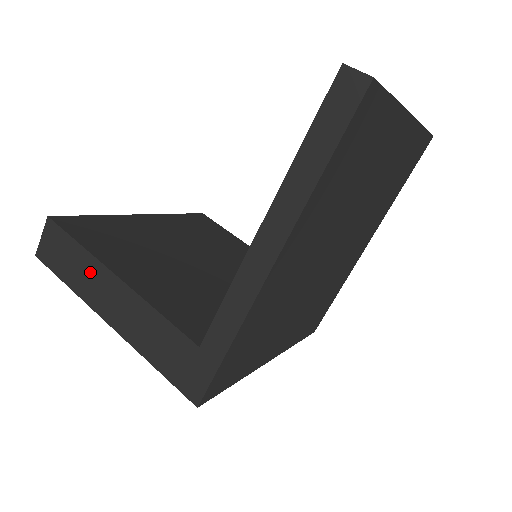
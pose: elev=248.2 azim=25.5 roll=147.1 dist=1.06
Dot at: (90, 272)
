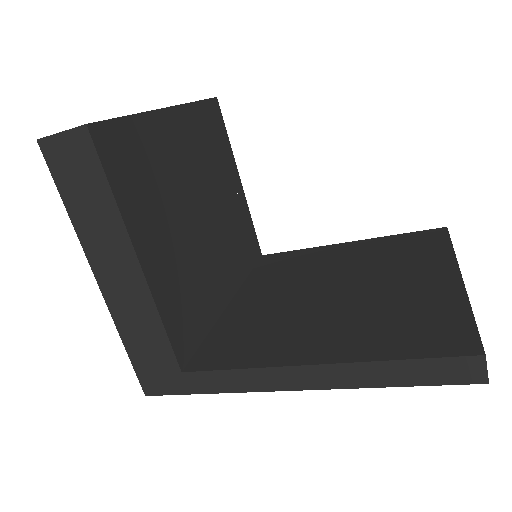
Dot at: (108, 228)
